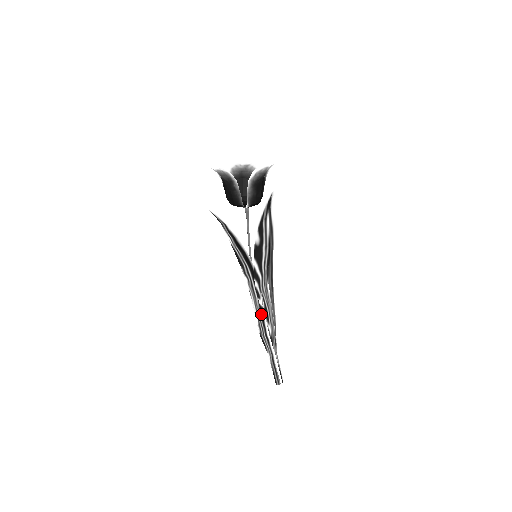
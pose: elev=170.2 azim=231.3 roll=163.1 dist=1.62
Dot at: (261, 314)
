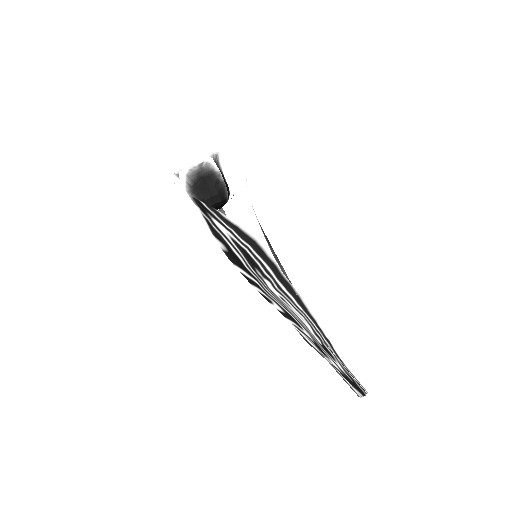
Dot at: (288, 319)
